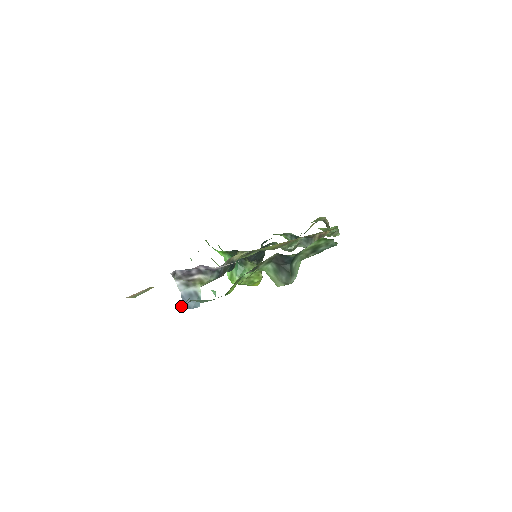
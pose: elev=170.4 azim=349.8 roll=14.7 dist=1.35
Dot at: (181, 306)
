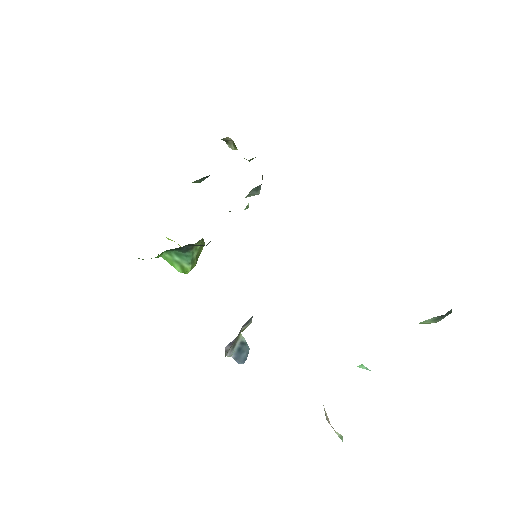
Dot at: occluded
